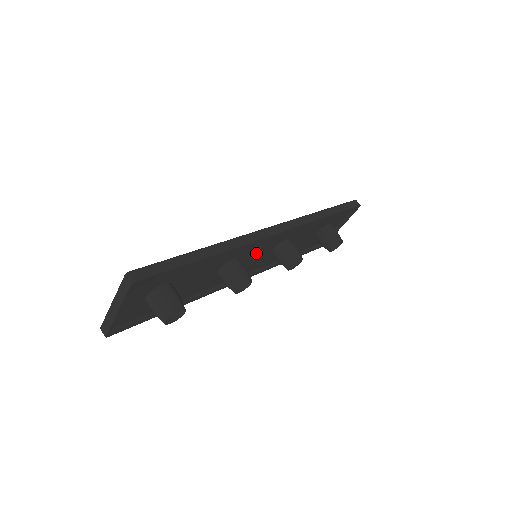
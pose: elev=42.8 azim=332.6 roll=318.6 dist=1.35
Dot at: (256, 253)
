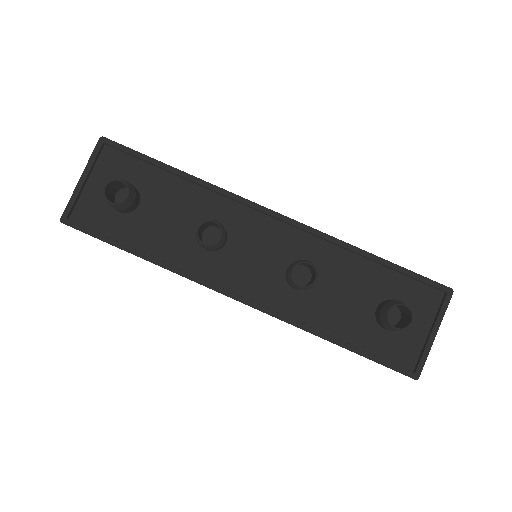
Dot at: (256, 250)
